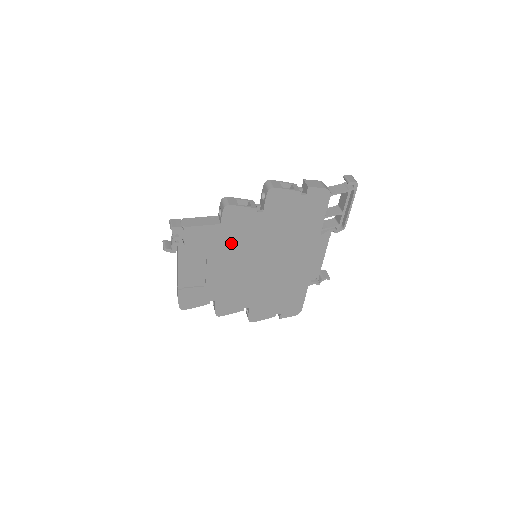
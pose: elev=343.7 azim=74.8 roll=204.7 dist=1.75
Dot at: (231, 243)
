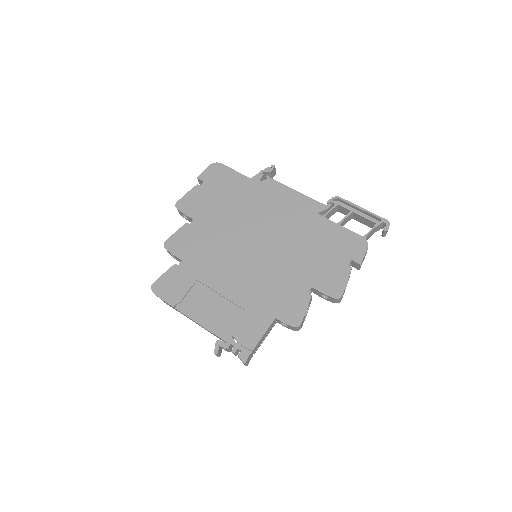
Dot at: occluded
